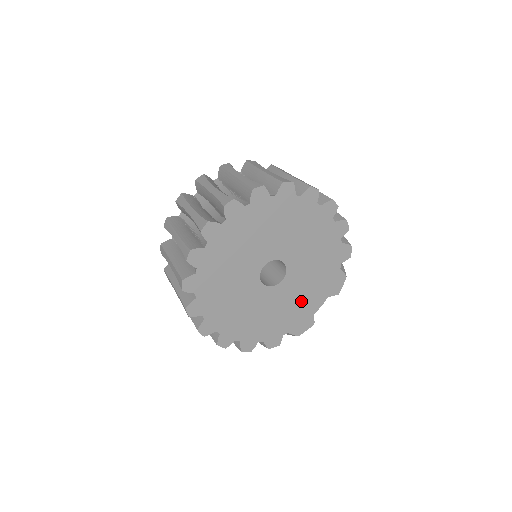
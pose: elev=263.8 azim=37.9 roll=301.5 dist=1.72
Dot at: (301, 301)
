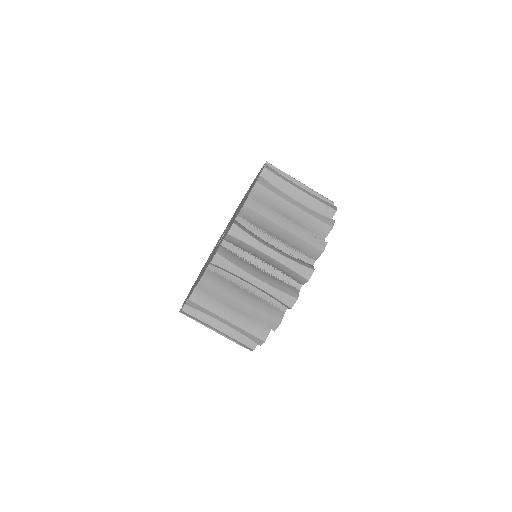
Dot at: occluded
